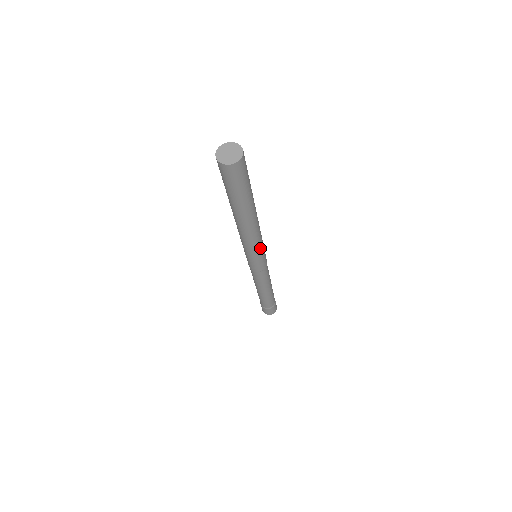
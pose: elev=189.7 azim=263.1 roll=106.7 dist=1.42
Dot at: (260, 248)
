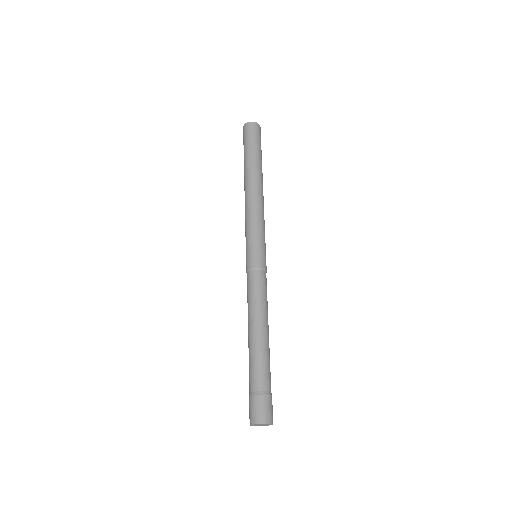
Dot at: (262, 228)
